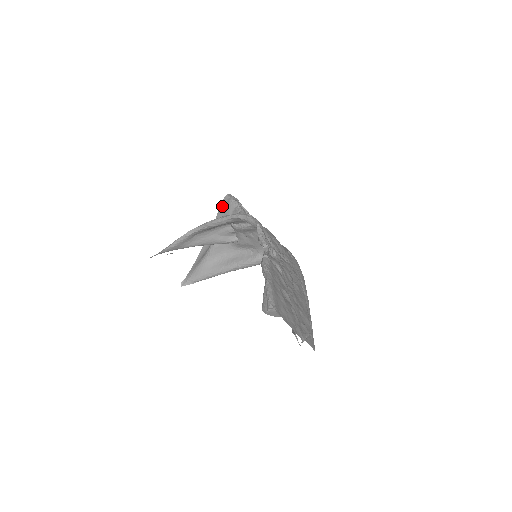
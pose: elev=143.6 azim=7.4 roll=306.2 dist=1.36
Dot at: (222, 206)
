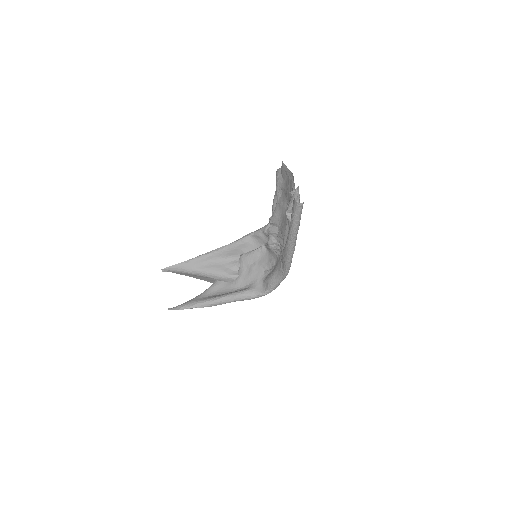
Dot at: occluded
